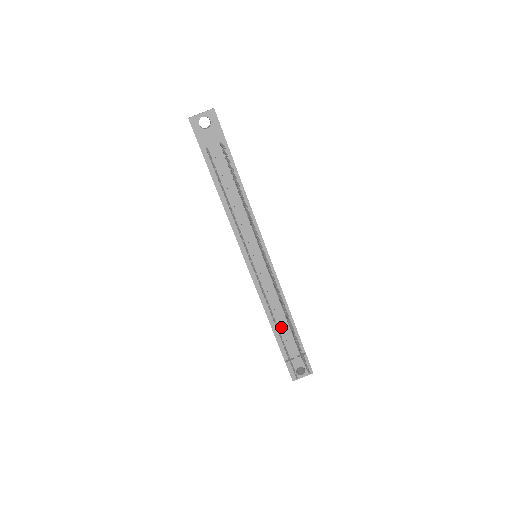
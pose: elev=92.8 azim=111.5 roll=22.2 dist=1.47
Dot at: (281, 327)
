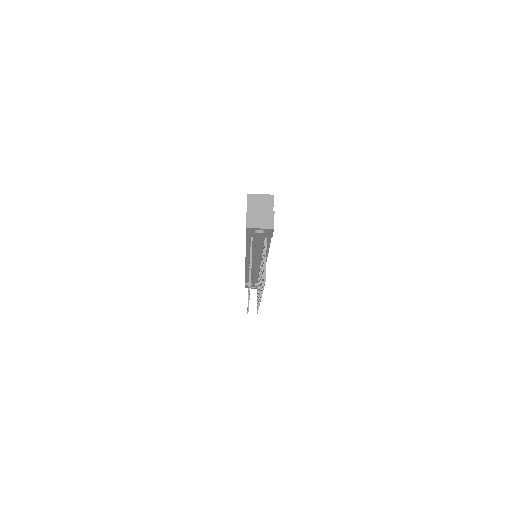
Dot at: (252, 280)
